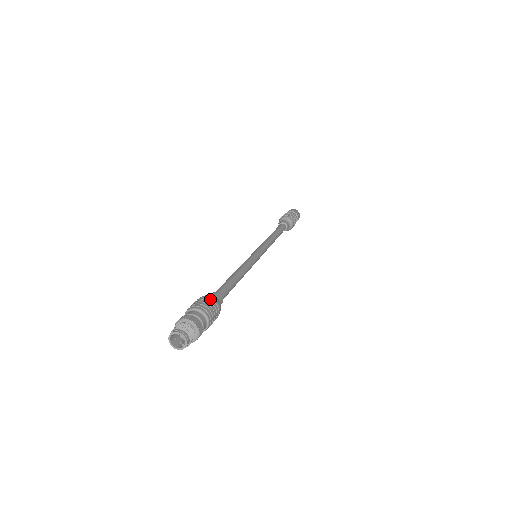
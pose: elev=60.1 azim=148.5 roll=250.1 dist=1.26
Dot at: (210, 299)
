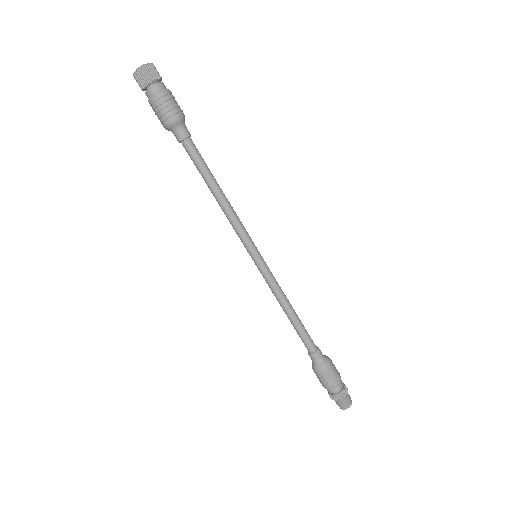
Dot at: (328, 371)
